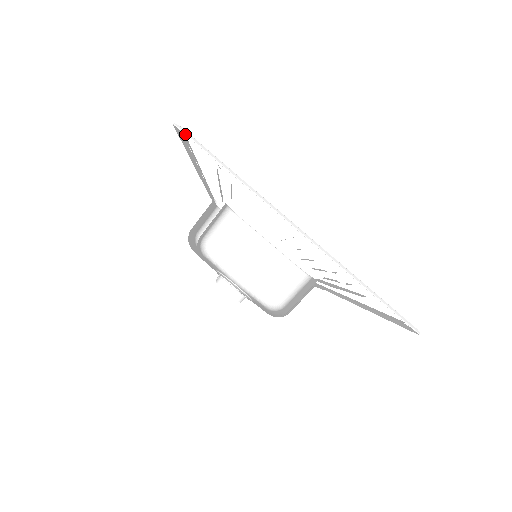
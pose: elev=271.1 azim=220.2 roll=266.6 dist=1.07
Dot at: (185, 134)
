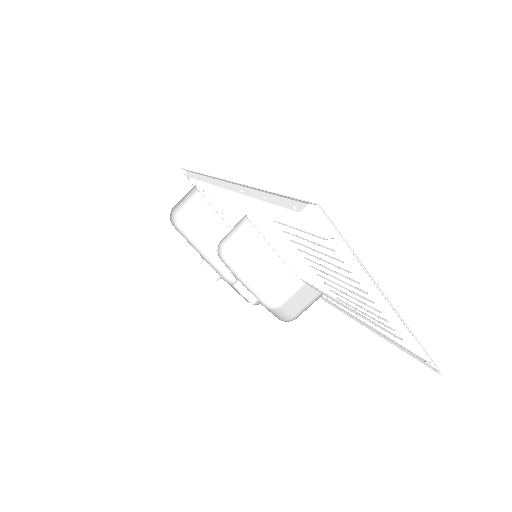
Dot at: (325, 215)
